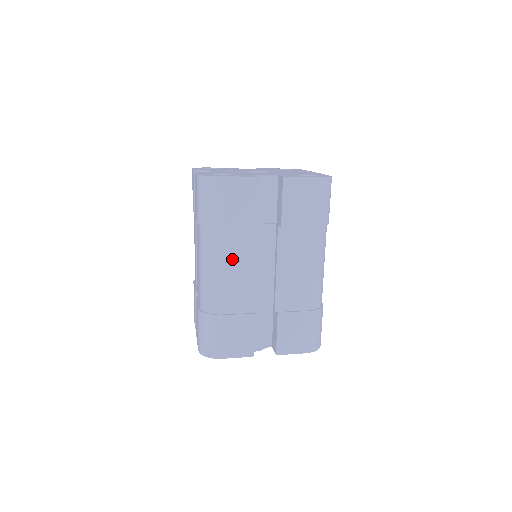
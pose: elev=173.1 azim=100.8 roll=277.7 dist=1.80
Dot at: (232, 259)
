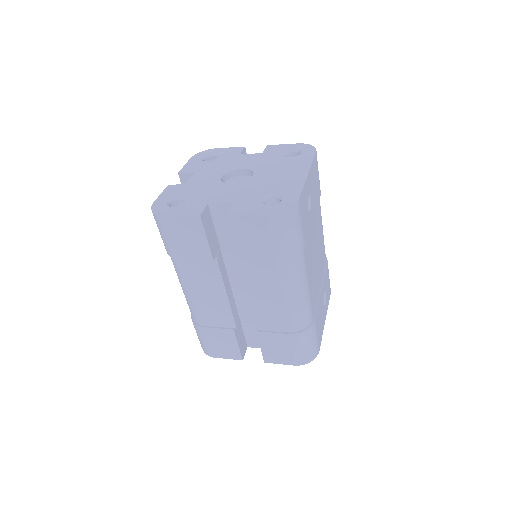
Dot at: (199, 285)
